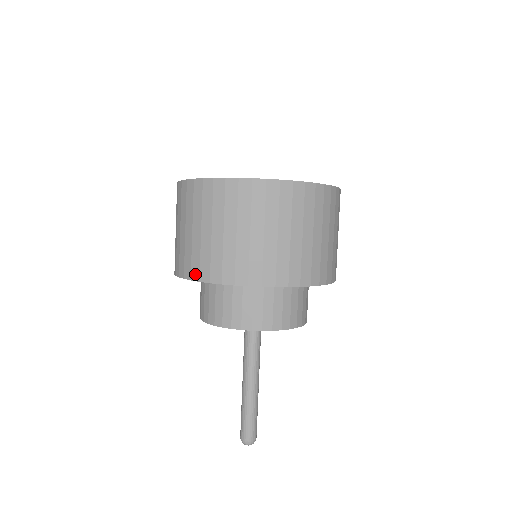
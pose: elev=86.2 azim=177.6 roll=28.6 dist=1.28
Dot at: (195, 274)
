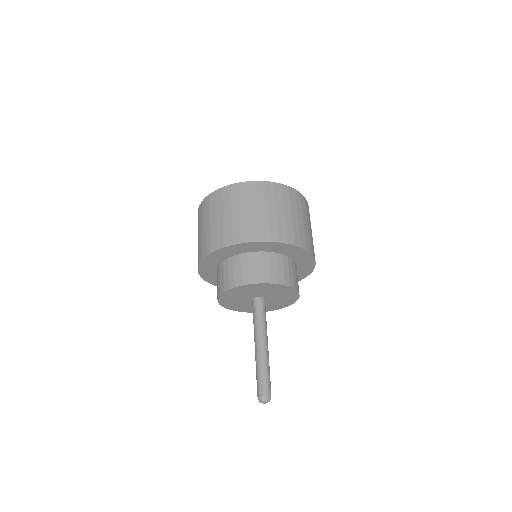
Dot at: occluded
